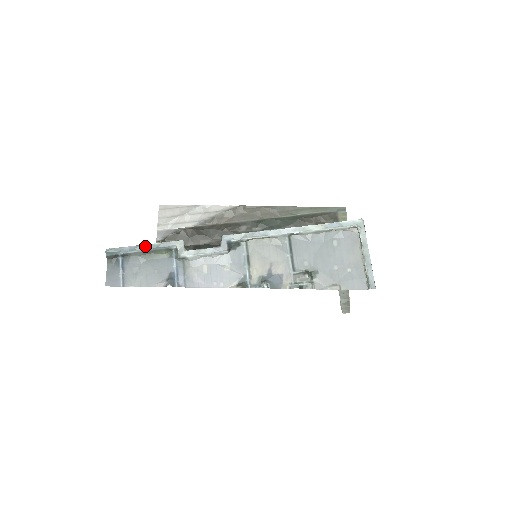
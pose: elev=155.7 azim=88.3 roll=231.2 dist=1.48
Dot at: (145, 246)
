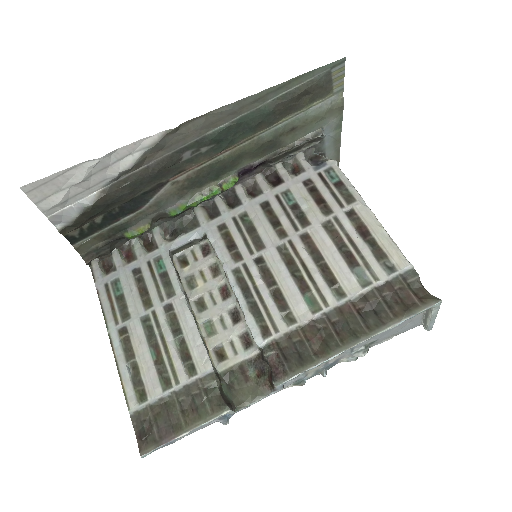
Dot at: occluded
